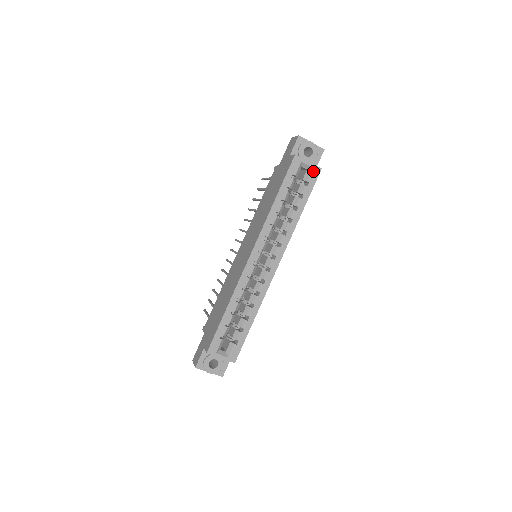
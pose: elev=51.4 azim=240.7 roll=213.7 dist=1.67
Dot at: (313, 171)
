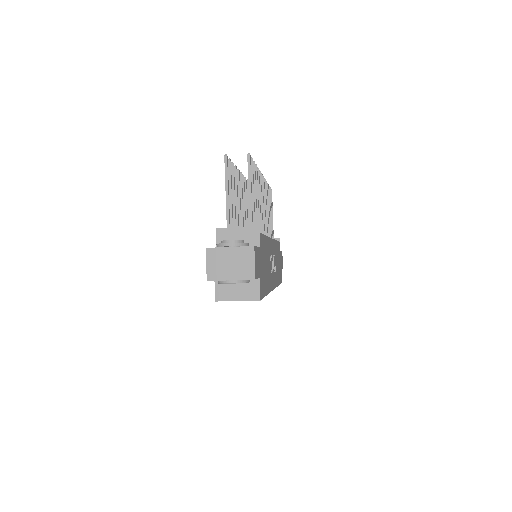
Dot at: occluded
